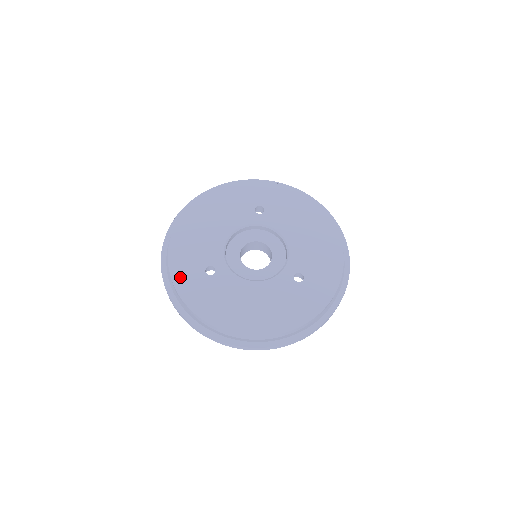
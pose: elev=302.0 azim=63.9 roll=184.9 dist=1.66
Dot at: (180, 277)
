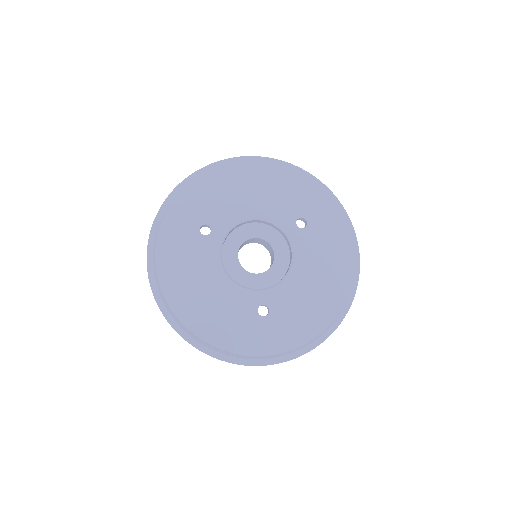
Dot at: (178, 210)
